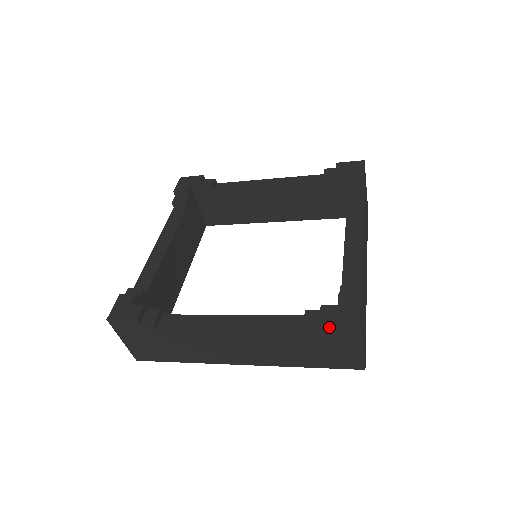
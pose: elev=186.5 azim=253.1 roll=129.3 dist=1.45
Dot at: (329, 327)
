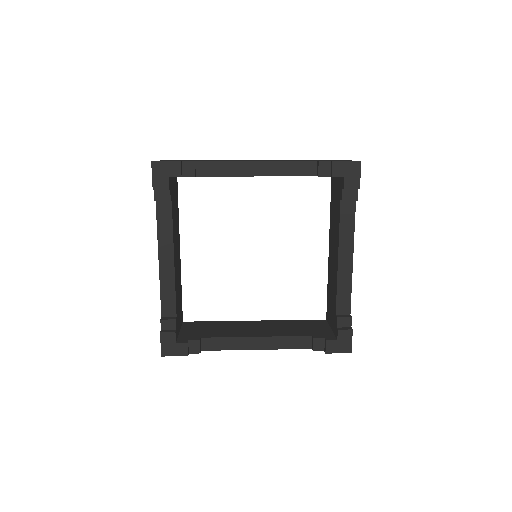
Dot at: occluded
